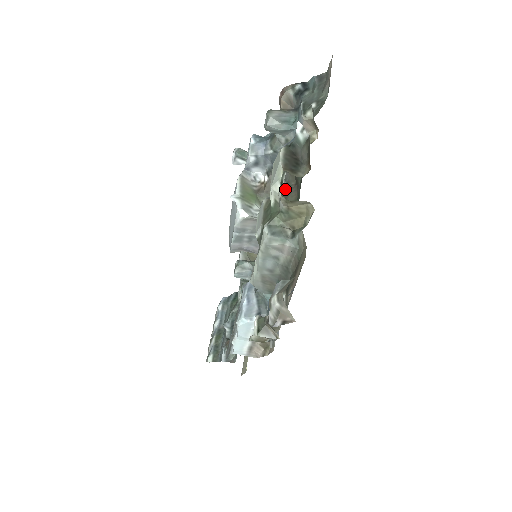
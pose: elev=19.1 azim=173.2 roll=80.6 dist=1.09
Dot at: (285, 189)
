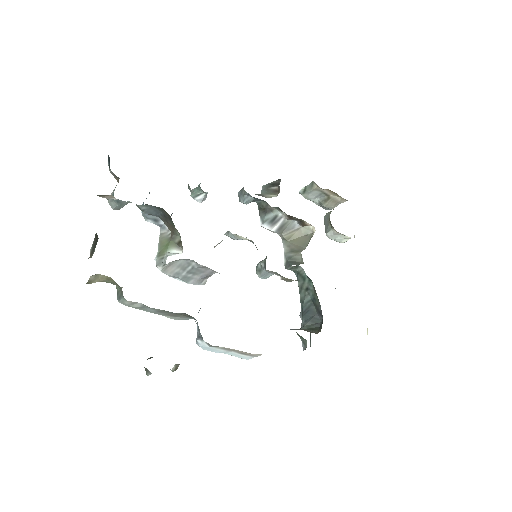
Dot at: (172, 224)
